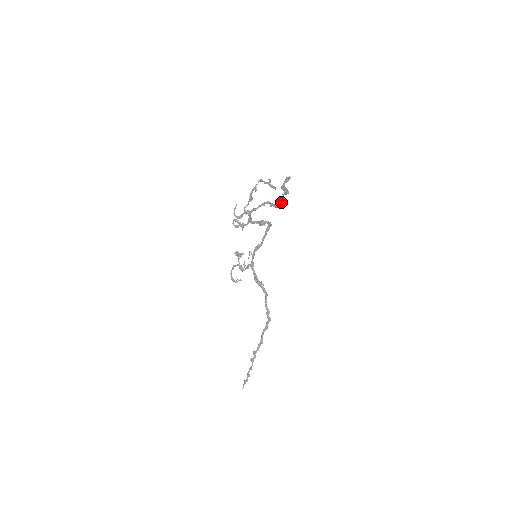
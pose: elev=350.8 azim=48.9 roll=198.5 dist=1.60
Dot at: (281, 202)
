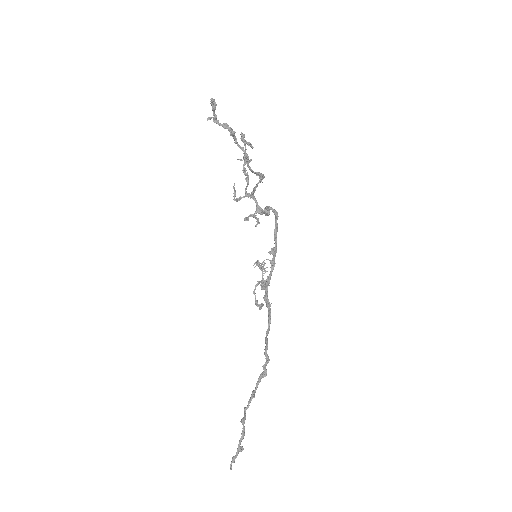
Dot at: (246, 157)
